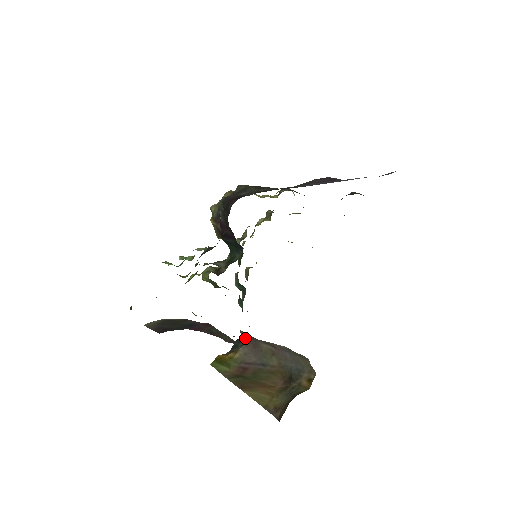
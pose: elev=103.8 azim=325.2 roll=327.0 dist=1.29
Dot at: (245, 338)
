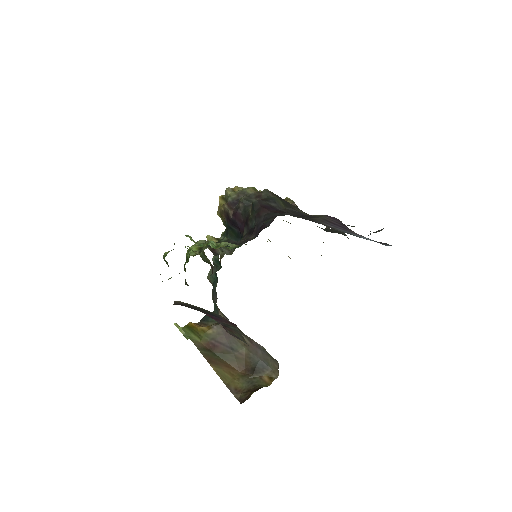
Dot at: occluded
